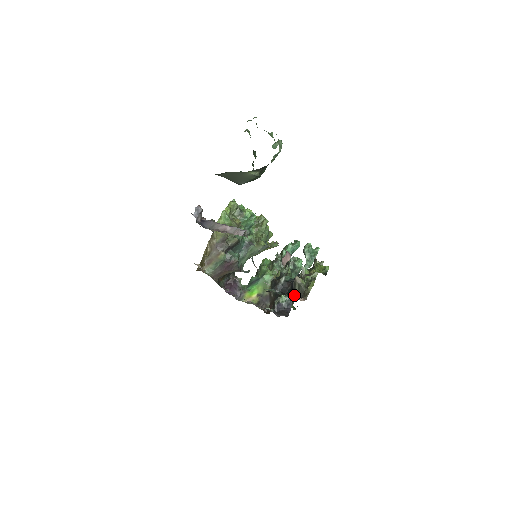
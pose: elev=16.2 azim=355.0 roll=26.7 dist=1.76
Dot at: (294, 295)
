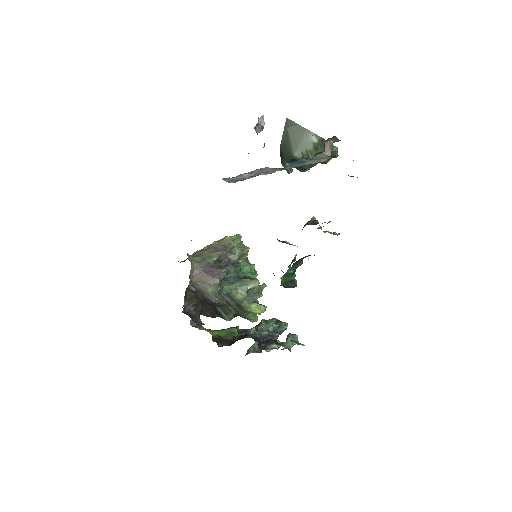
Dot at: (305, 225)
